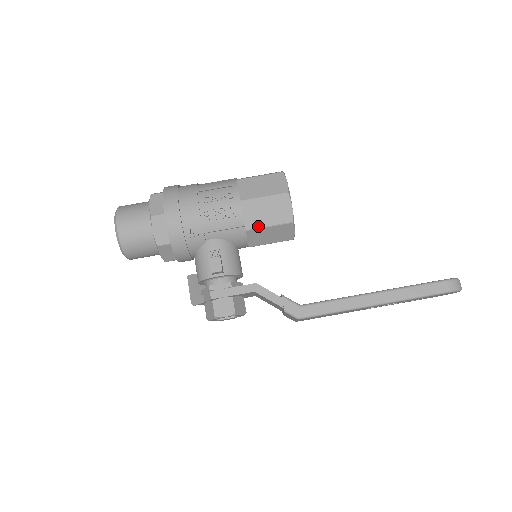
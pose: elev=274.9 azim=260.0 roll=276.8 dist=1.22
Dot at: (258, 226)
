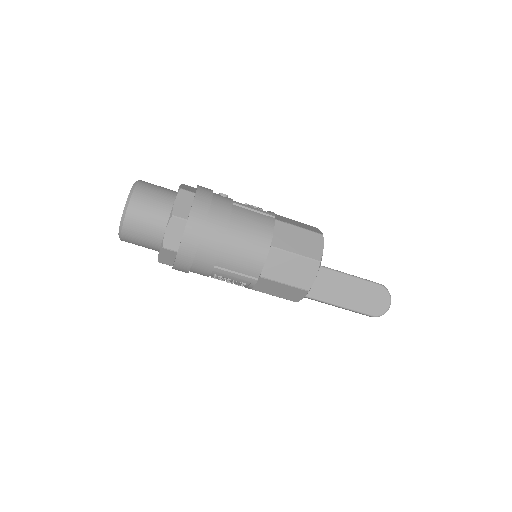
Dot at: occluded
